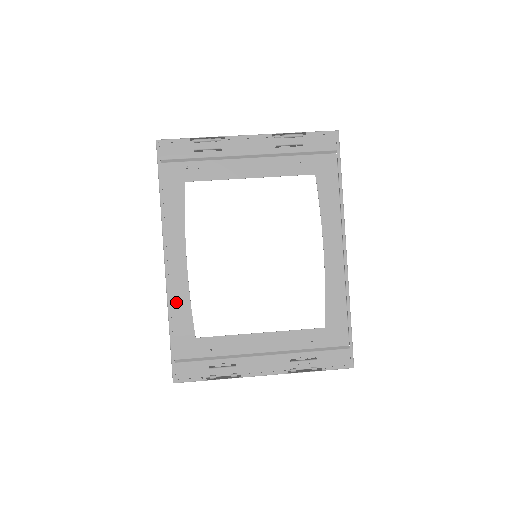
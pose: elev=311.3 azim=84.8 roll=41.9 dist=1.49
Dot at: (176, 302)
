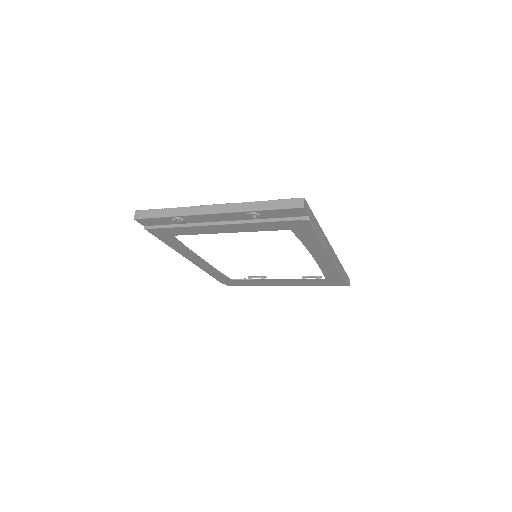
Dot at: (178, 249)
